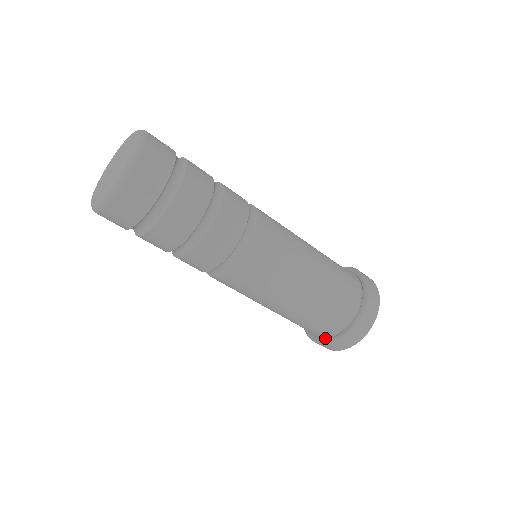
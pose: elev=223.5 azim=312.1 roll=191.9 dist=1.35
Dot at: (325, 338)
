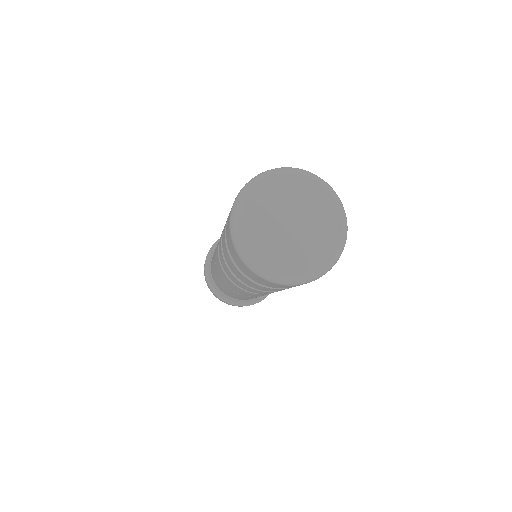
Dot at: (212, 279)
